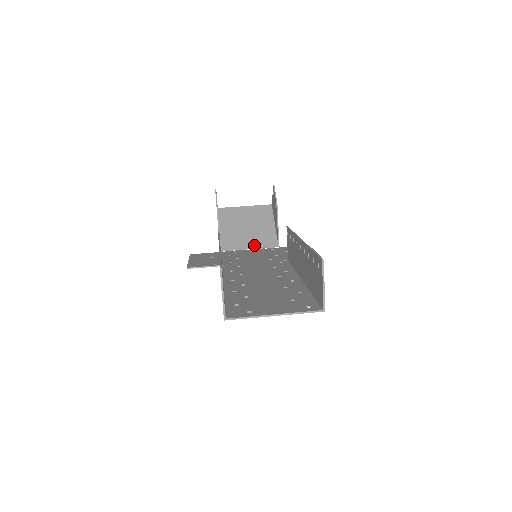
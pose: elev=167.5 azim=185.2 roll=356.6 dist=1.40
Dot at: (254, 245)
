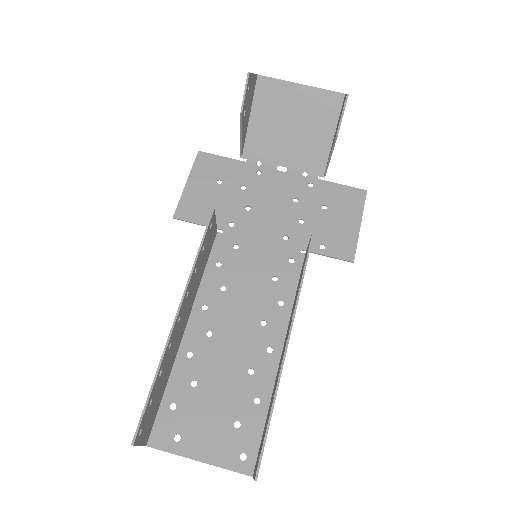
Dot at: (290, 163)
